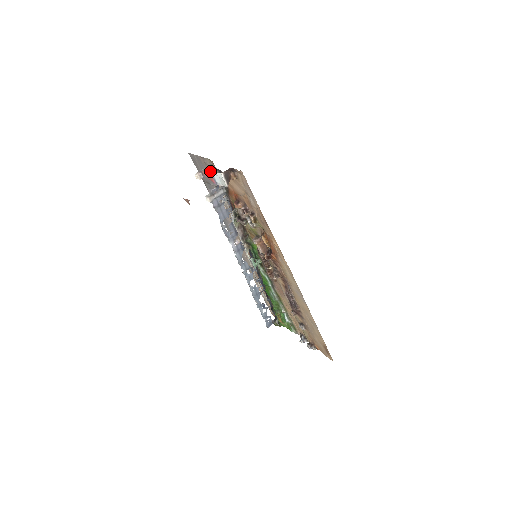
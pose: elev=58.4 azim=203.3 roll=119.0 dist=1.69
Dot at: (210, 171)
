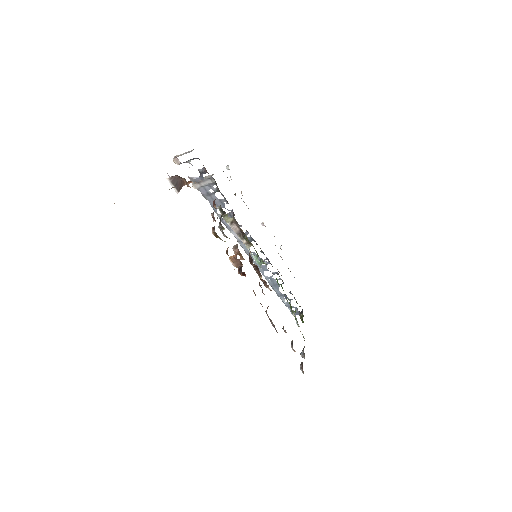
Dot at: occluded
